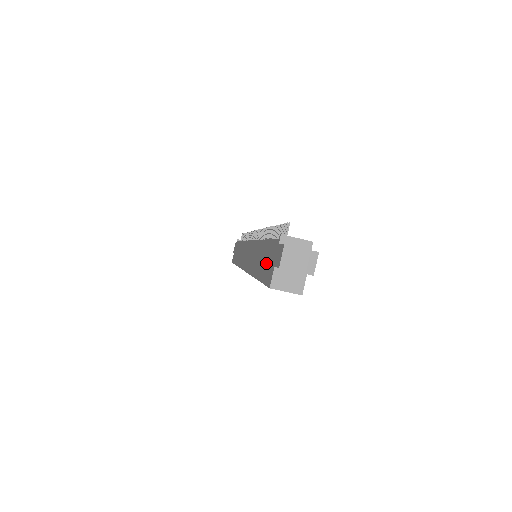
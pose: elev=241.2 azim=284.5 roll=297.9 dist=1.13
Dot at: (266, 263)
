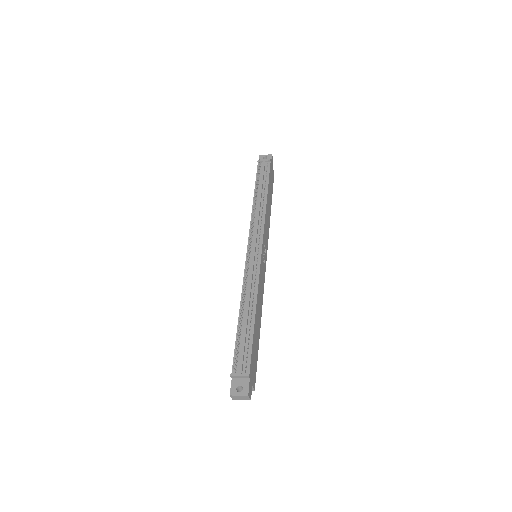
Dot at: occluded
